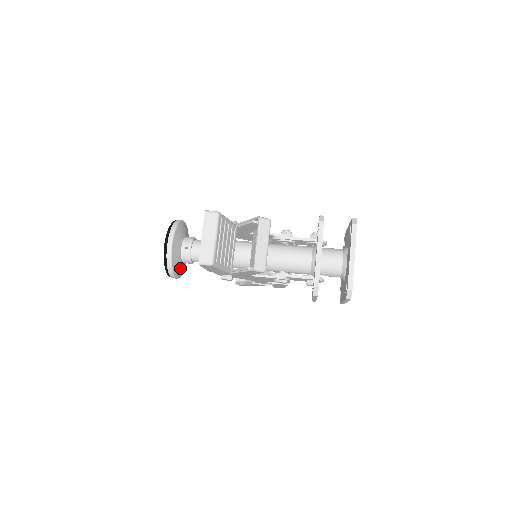
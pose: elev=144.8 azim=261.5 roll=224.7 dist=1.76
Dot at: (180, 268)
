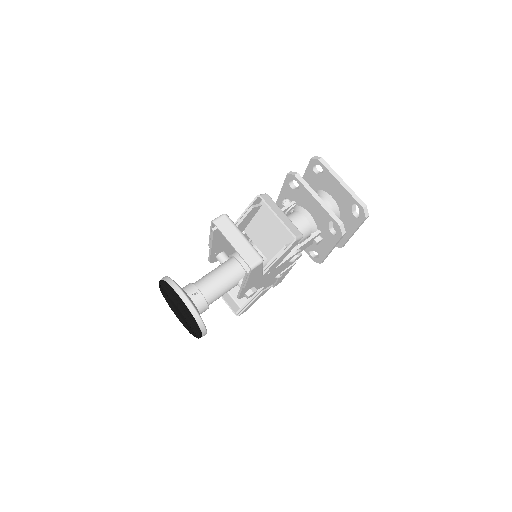
Dot at: occluded
